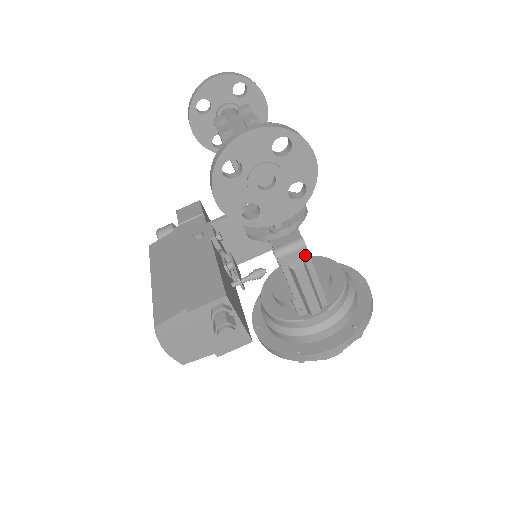
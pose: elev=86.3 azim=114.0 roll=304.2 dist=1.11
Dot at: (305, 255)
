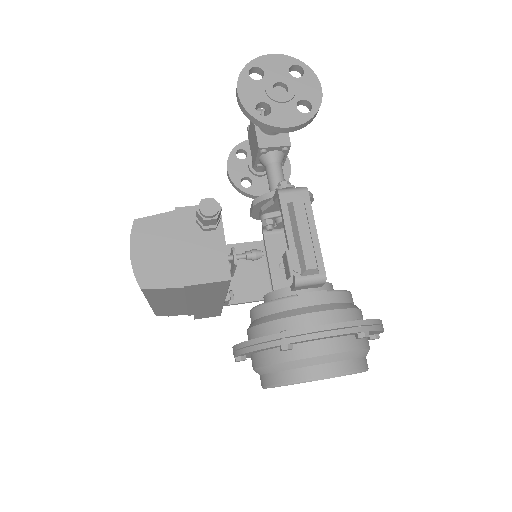
Dot at: (306, 200)
